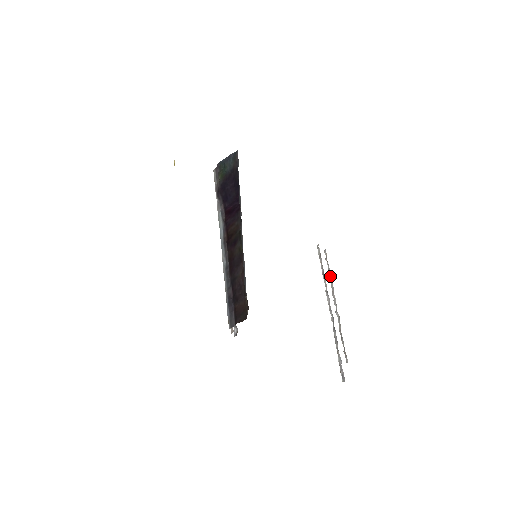
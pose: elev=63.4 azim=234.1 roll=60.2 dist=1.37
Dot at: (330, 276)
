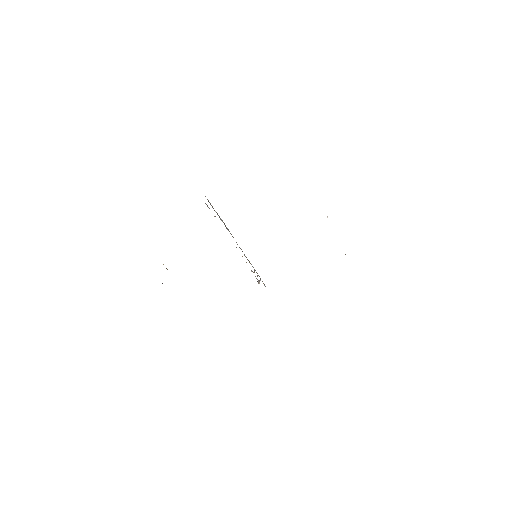
Dot at: occluded
